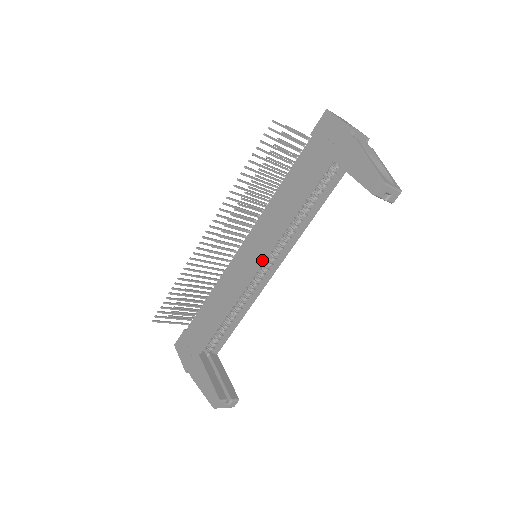
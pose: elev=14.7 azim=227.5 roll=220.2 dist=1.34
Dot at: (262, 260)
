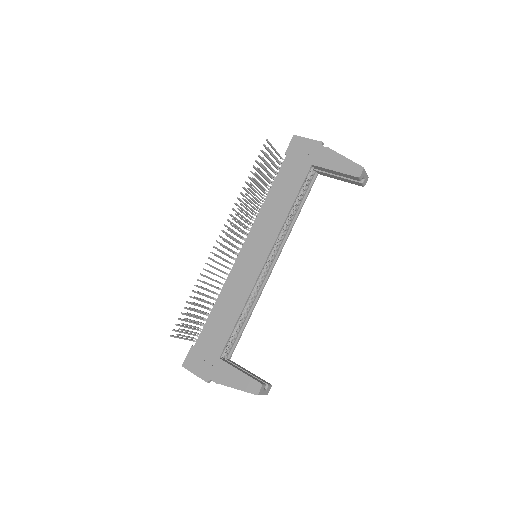
Dot at: (269, 253)
